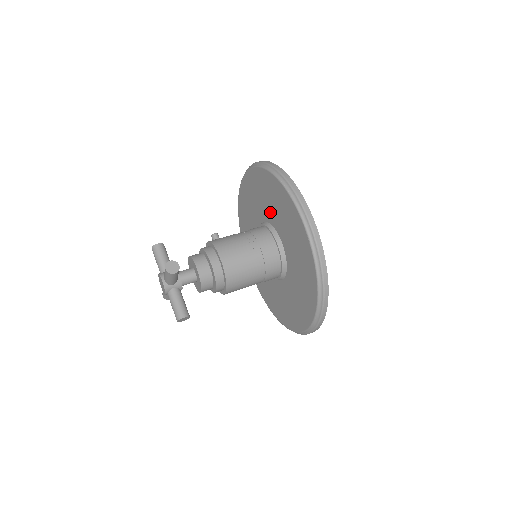
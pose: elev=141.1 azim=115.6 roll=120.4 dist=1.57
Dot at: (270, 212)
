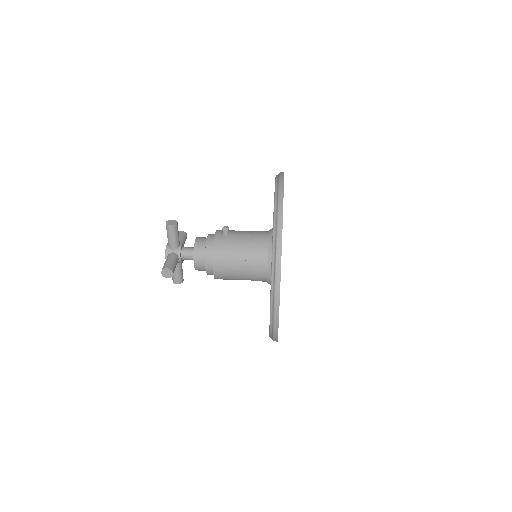
Dot at: occluded
